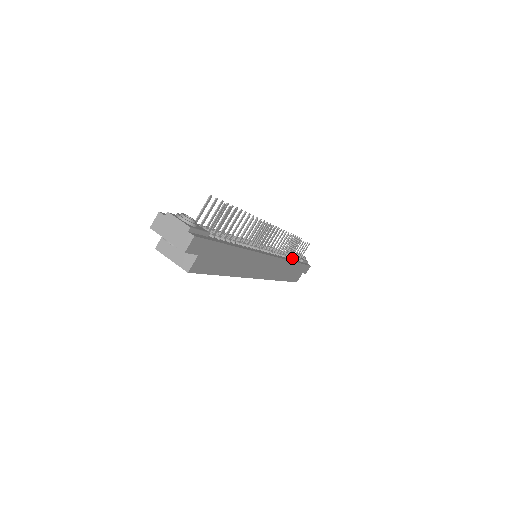
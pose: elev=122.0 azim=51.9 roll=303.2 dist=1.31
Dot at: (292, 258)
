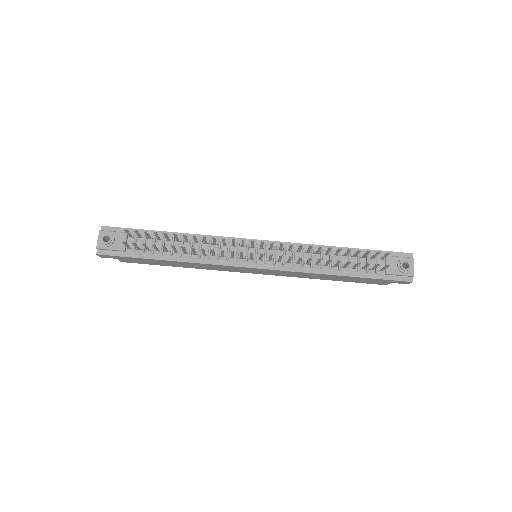
Dot at: (339, 269)
